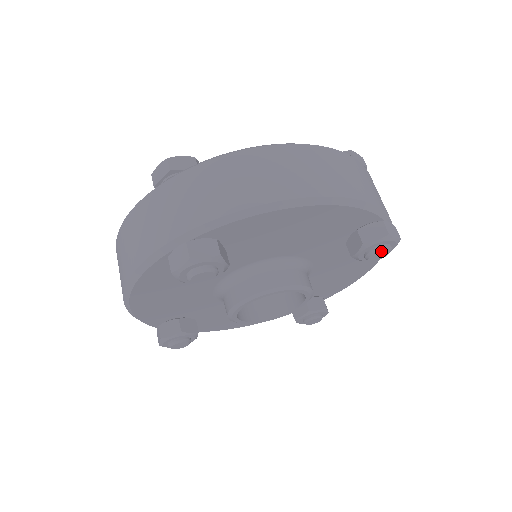
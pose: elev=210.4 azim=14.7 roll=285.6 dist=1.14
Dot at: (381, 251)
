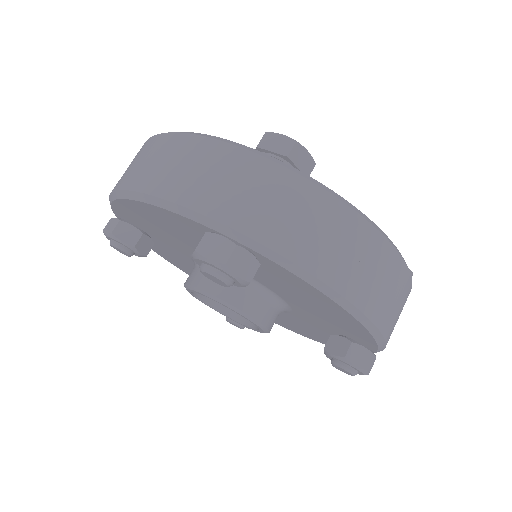
Dot at: (348, 372)
